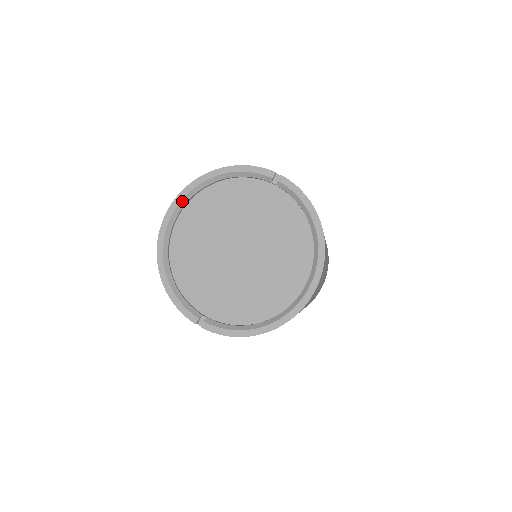
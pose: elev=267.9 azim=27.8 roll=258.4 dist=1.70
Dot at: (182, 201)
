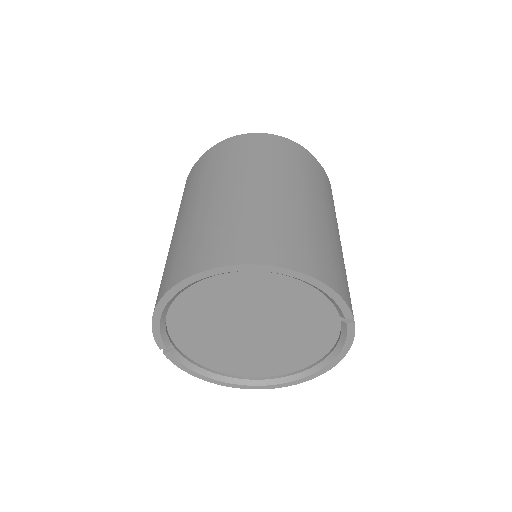
Dot at: (245, 270)
